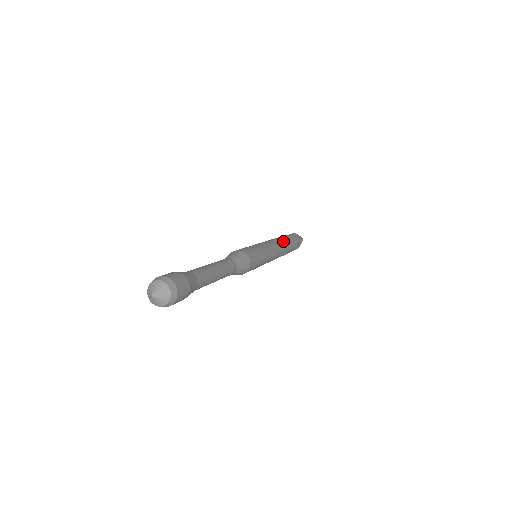
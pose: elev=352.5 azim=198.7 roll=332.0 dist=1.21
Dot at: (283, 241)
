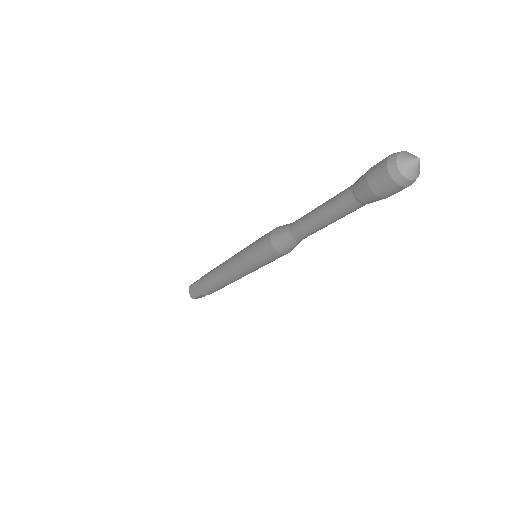
Dot at: occluded
